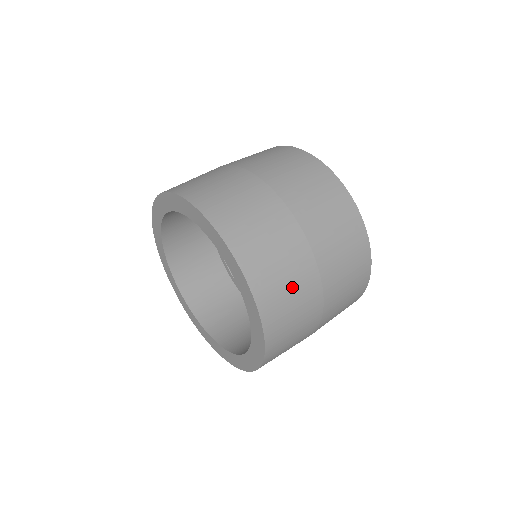
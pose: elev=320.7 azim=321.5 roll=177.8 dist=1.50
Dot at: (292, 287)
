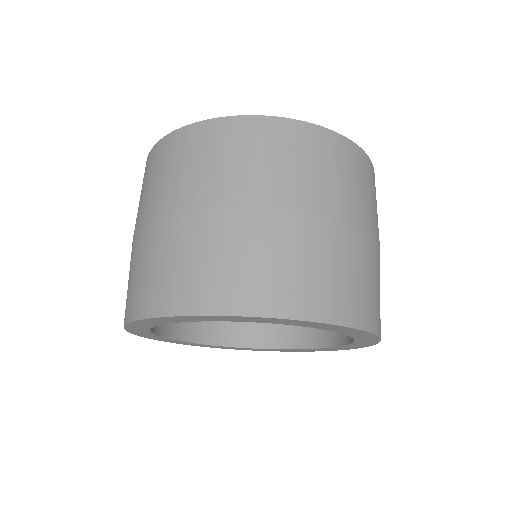
Dot at: (376, 283)
